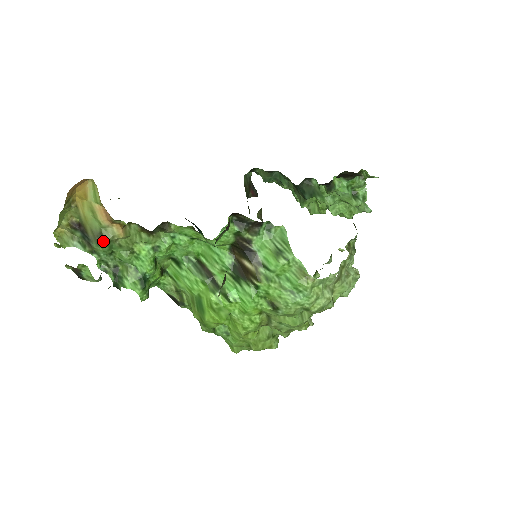
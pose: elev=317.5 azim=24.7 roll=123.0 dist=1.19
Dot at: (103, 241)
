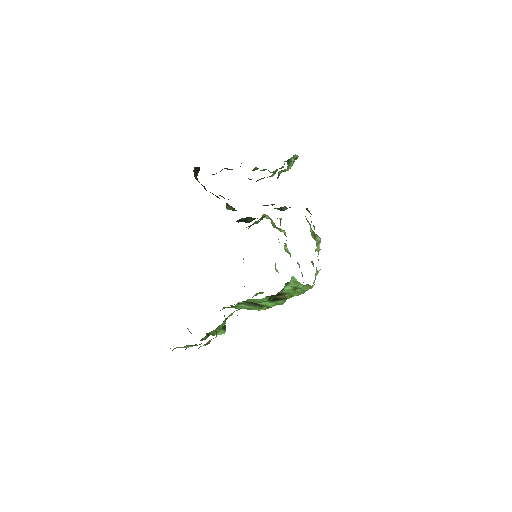
Dot at: occluded
